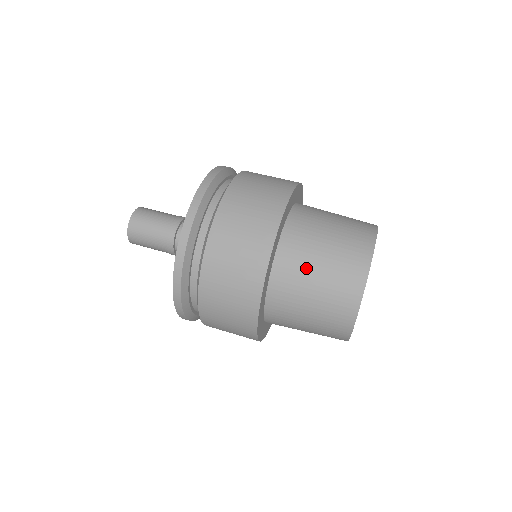
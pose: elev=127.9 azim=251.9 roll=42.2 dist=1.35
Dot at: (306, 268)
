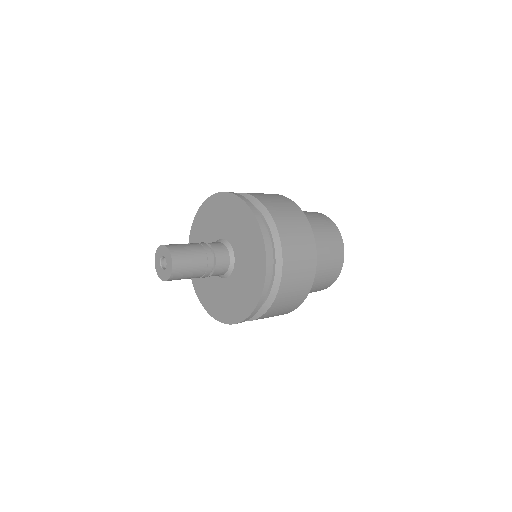
Dot at: (318, 241)
